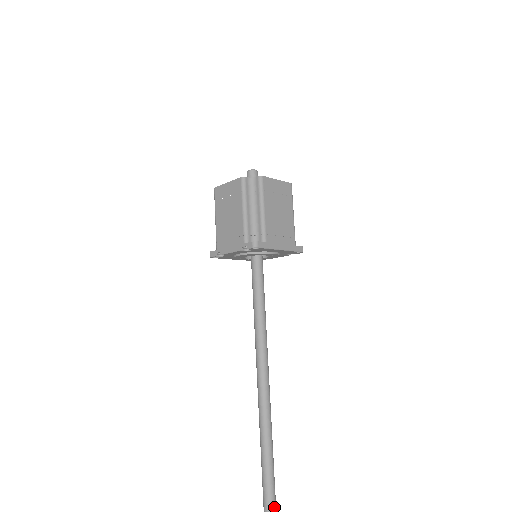
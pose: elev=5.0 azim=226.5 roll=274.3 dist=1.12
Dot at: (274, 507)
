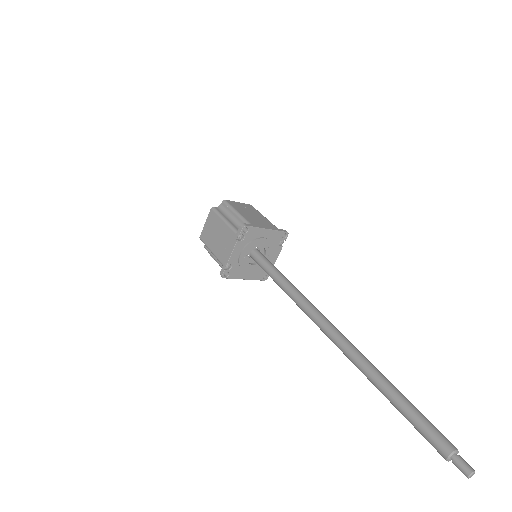
Dot at: (410, 404)
